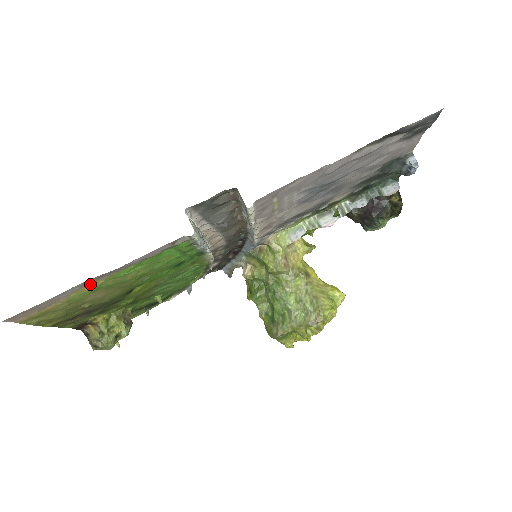
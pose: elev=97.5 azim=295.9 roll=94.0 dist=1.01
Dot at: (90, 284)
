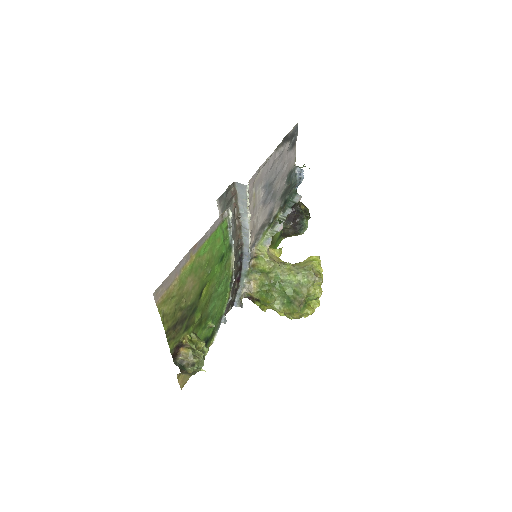
Dot at: (189, 260)
